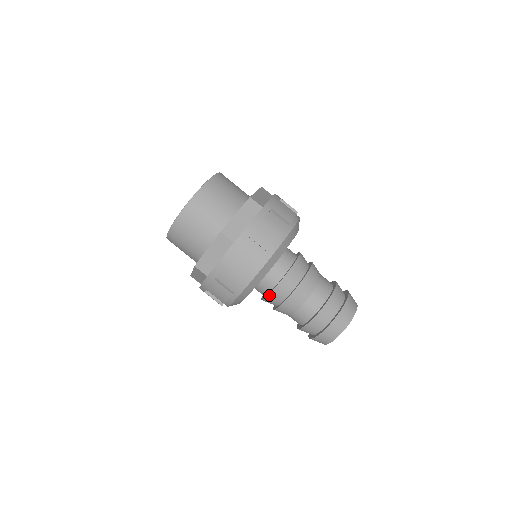
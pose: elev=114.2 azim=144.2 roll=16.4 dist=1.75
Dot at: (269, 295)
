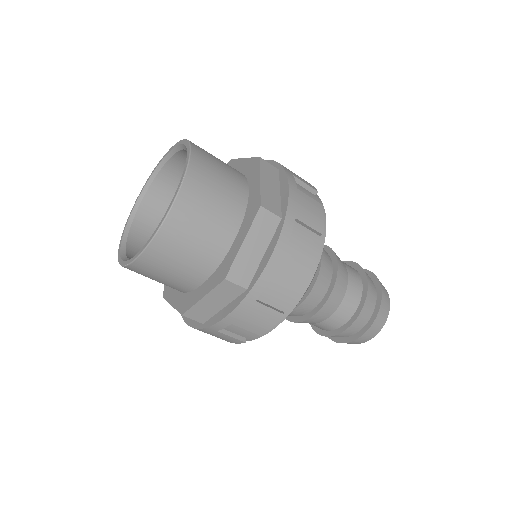
Dot at: occluded
